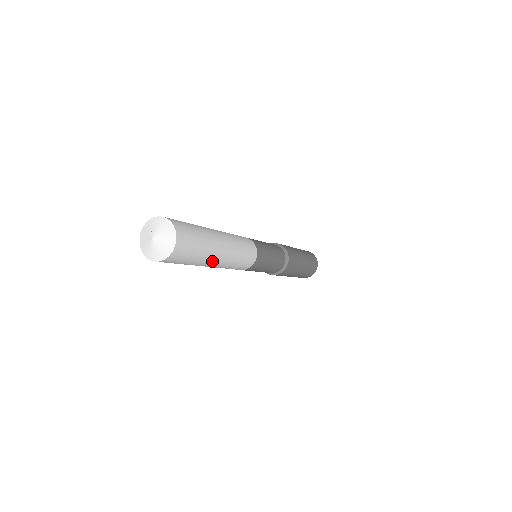
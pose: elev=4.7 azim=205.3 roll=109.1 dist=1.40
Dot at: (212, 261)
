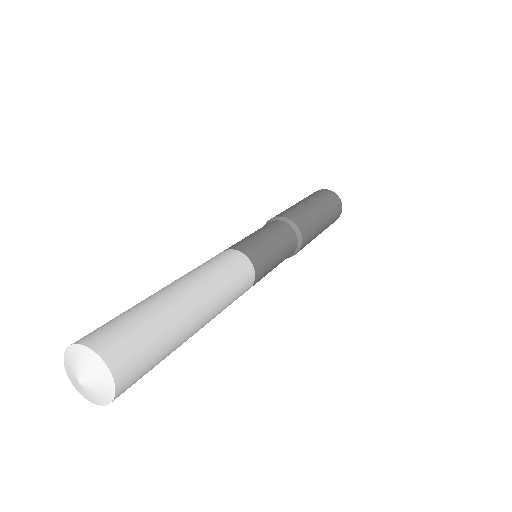
Dot at: occluded
